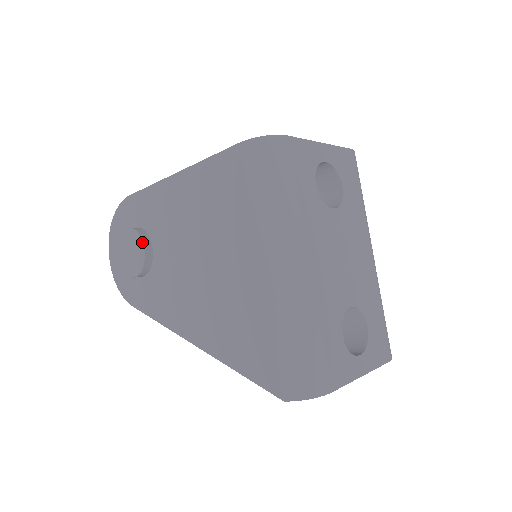
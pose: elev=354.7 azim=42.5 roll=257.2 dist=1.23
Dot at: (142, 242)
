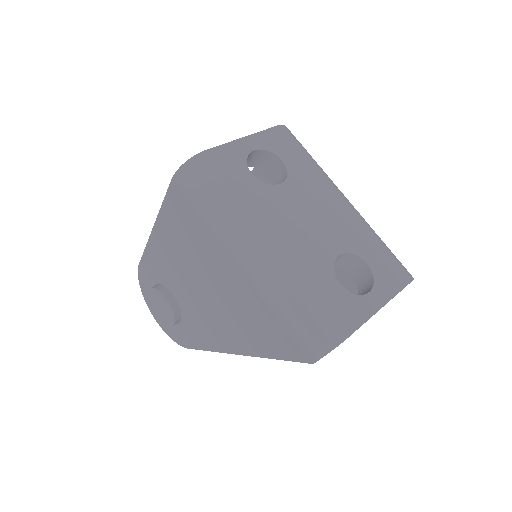
Dot at: (162, 294)
